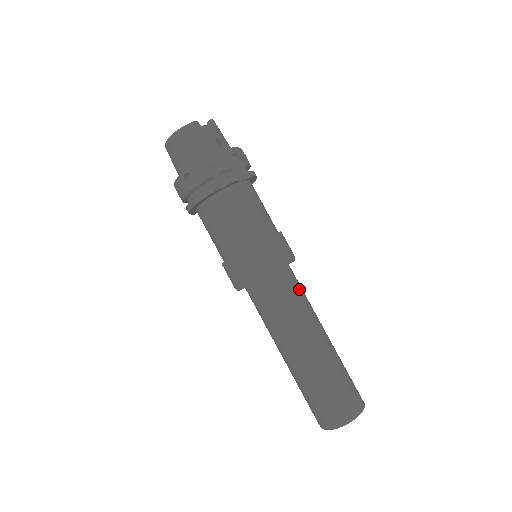
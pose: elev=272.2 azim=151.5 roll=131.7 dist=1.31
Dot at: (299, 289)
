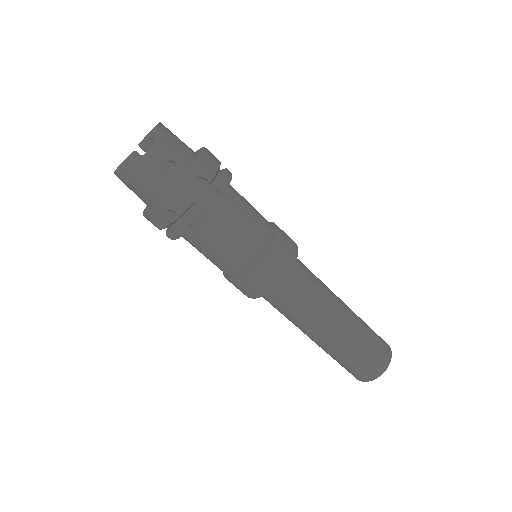
Dot at: (307, 287)
